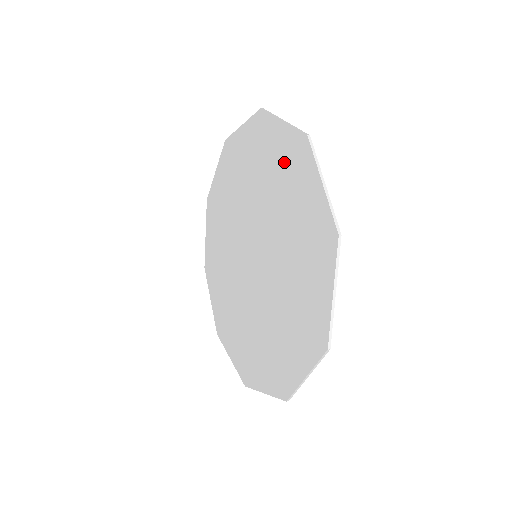
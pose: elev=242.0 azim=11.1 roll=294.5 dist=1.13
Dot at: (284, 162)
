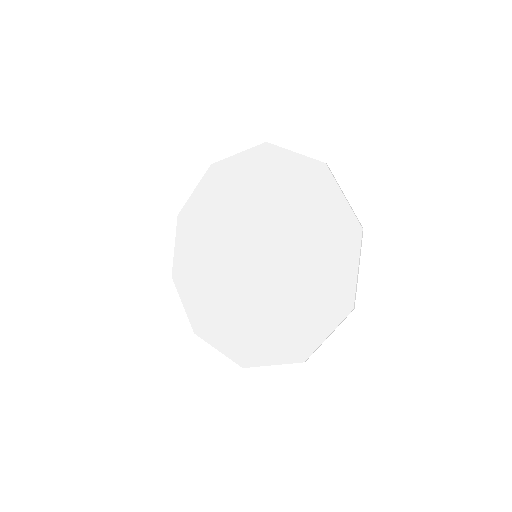
Dot at: (298, 182)
